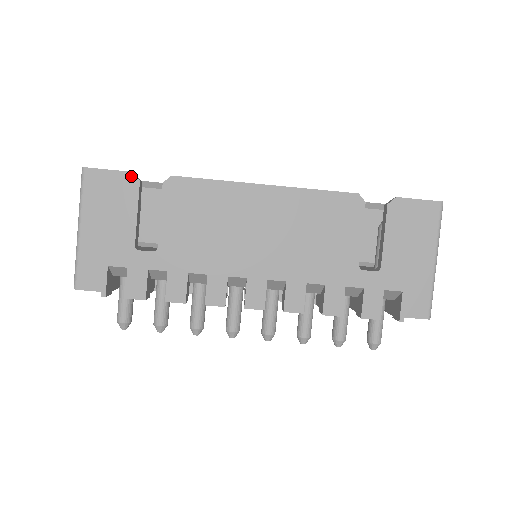
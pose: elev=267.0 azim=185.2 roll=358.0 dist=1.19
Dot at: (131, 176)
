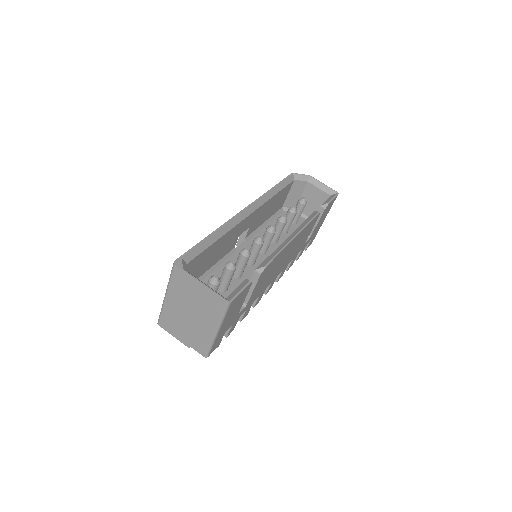
Dot at: (250, 284)
